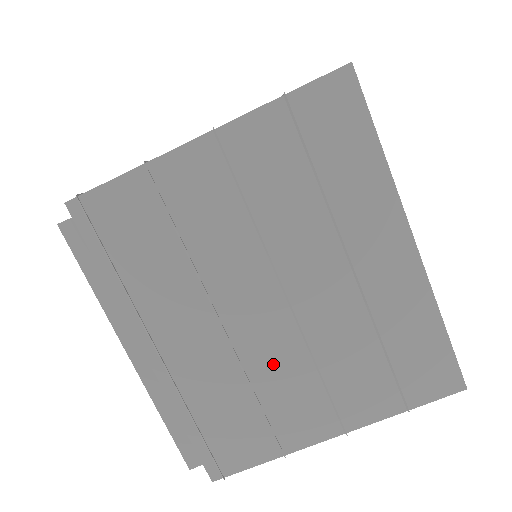
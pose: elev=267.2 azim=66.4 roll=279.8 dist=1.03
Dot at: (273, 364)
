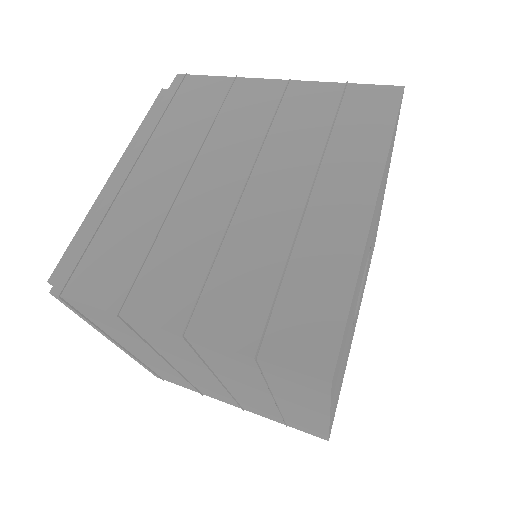
Dot at: (188, 230)
